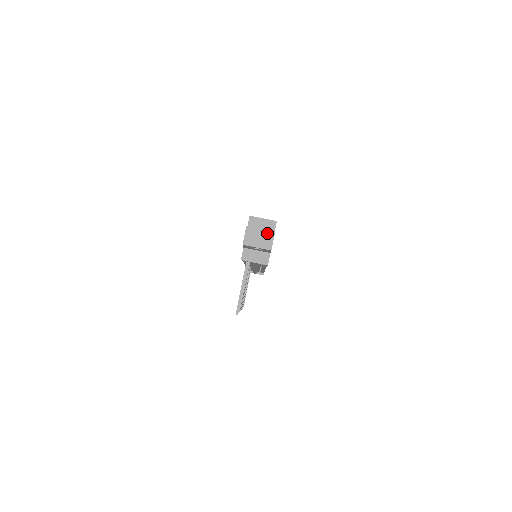
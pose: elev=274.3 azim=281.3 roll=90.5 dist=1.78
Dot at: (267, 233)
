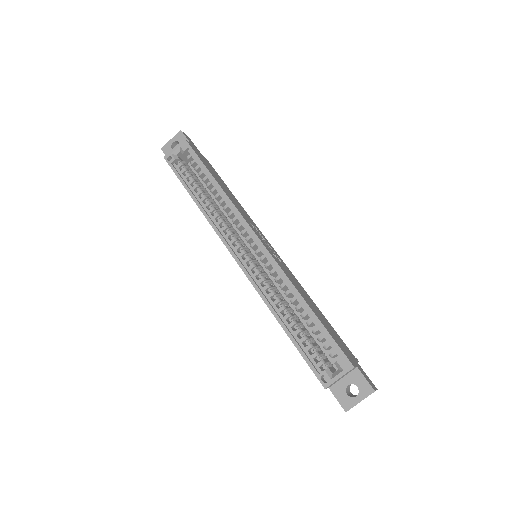
Dot at: occluded
